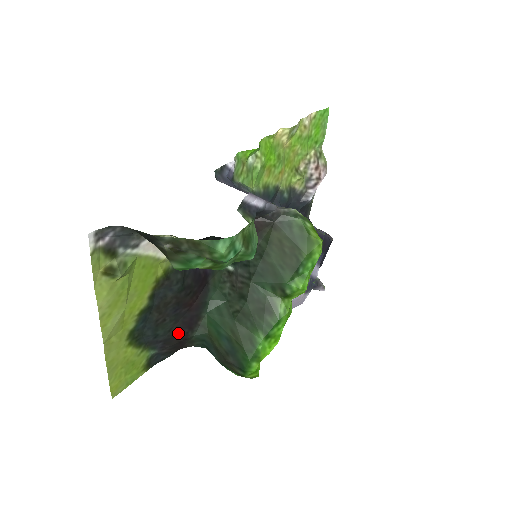
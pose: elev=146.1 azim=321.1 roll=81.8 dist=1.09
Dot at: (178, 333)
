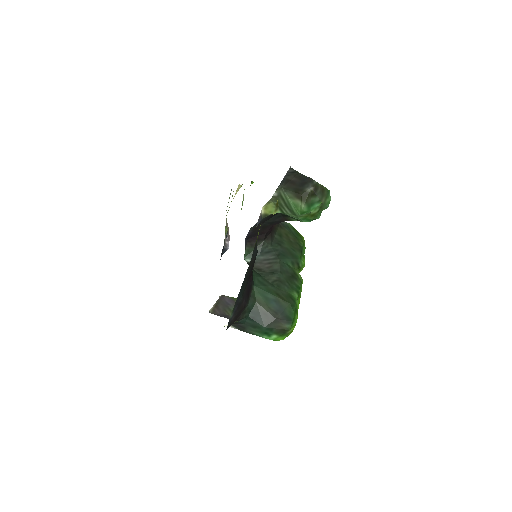
Dot at: (244, 298)
